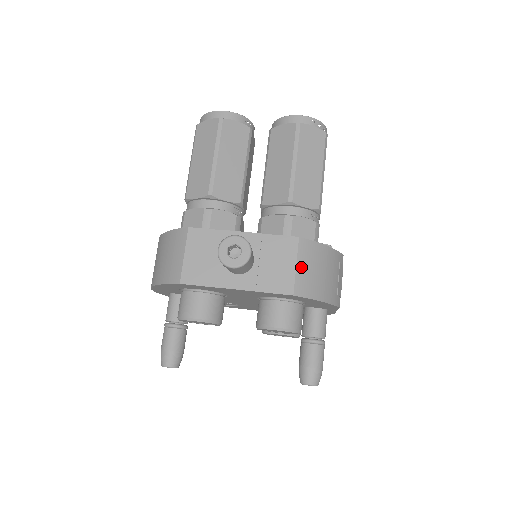
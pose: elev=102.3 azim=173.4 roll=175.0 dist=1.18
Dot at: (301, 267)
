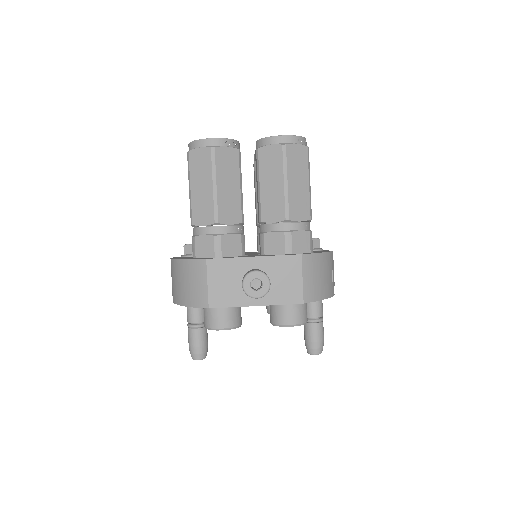
Dot at: (306, 279)
